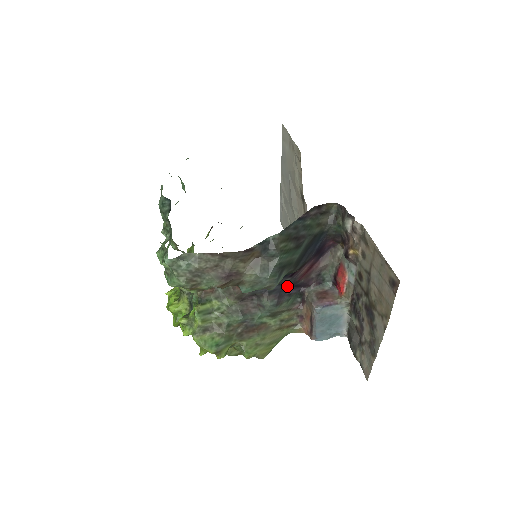
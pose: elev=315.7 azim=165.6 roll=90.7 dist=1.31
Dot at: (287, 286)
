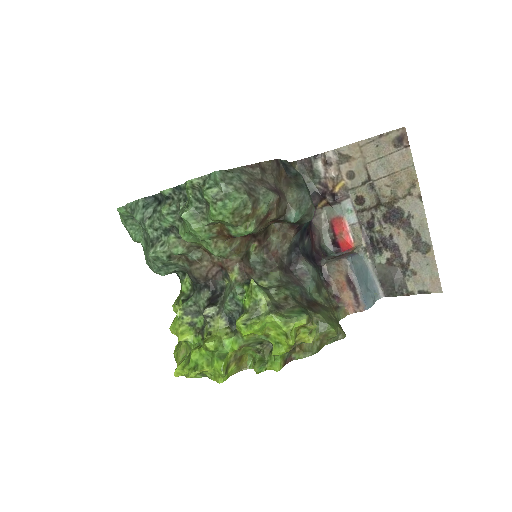
Dot at: (308, 255)
